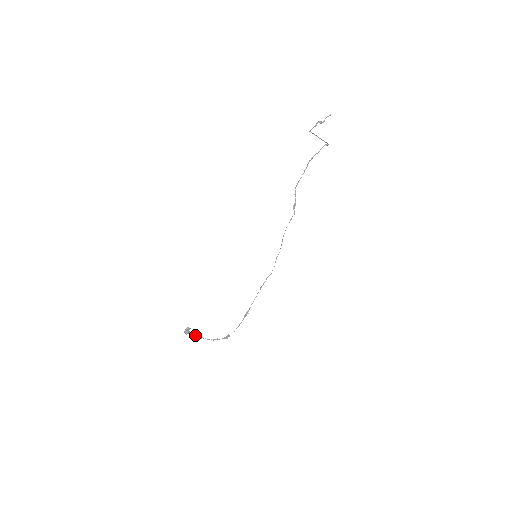
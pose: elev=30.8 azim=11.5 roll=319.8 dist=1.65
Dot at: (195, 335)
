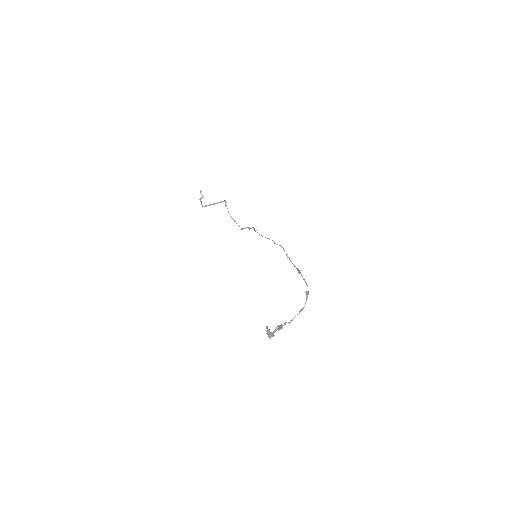
Dot at: (282, 328)
